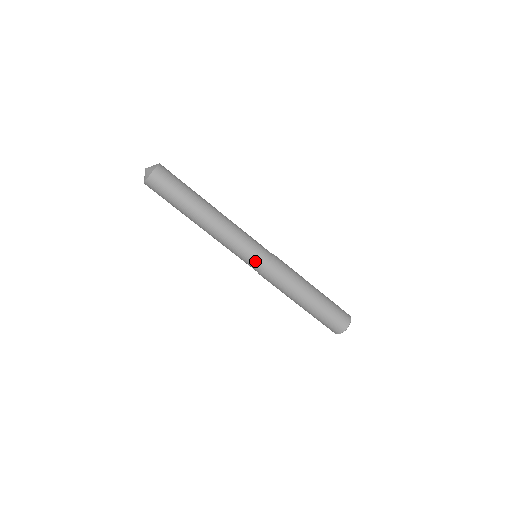
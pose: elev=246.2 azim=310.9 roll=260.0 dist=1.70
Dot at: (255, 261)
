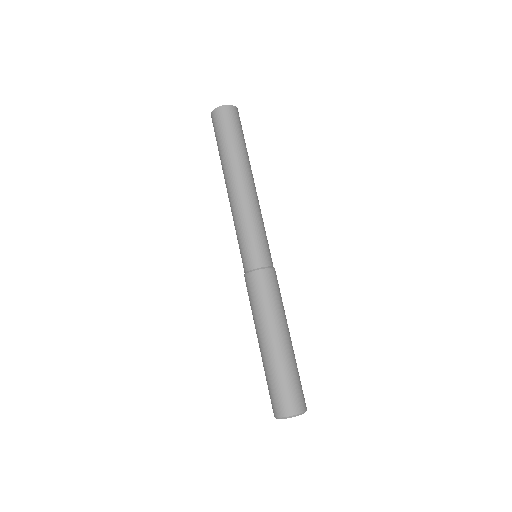
Dot at: (256, 252)
